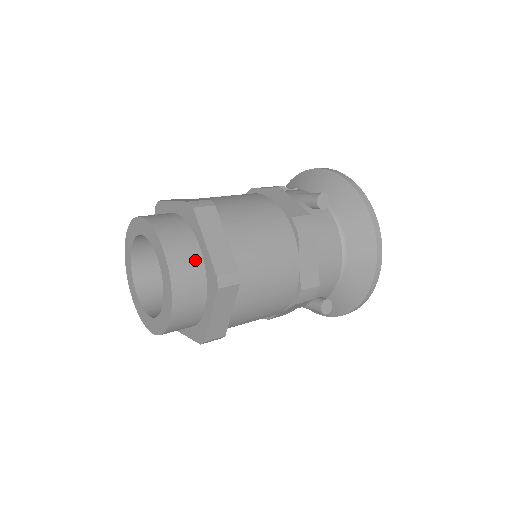
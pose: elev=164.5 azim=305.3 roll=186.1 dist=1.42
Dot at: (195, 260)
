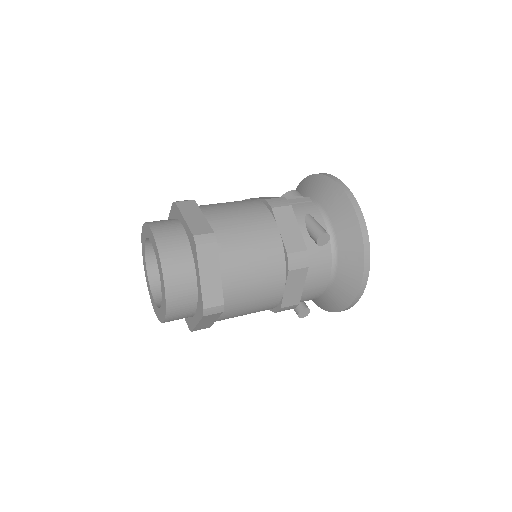
Dot at: (190, 287)
